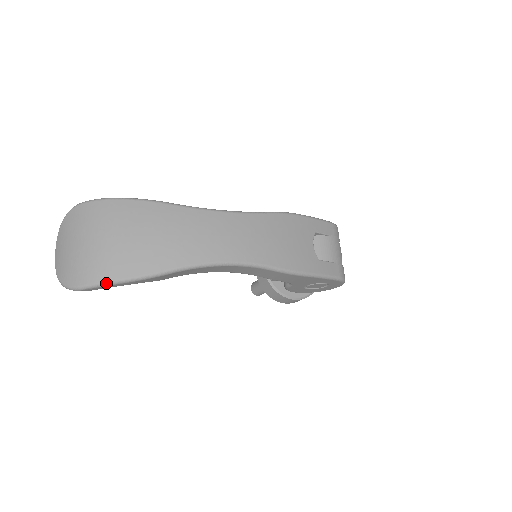
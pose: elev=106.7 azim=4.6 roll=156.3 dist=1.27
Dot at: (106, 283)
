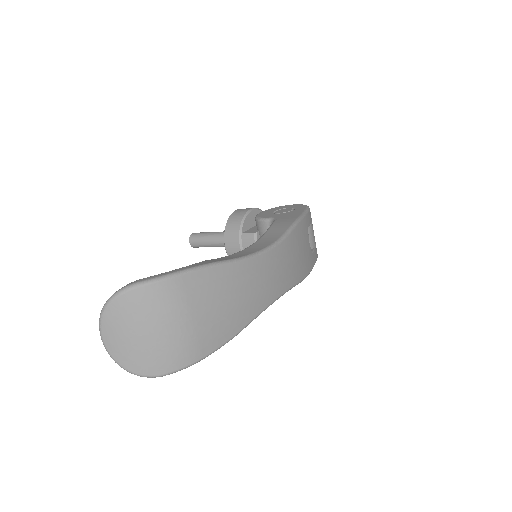
Dot at: occluded
